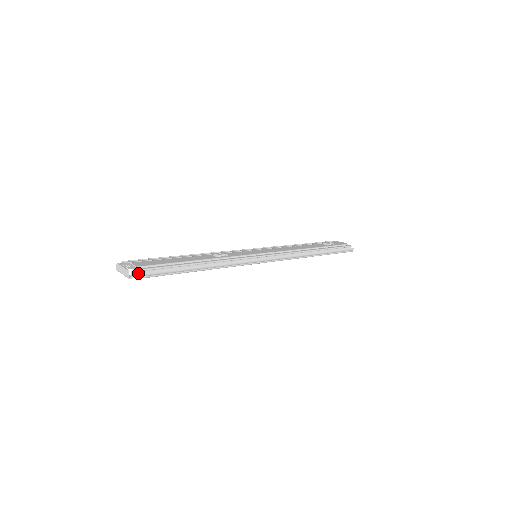
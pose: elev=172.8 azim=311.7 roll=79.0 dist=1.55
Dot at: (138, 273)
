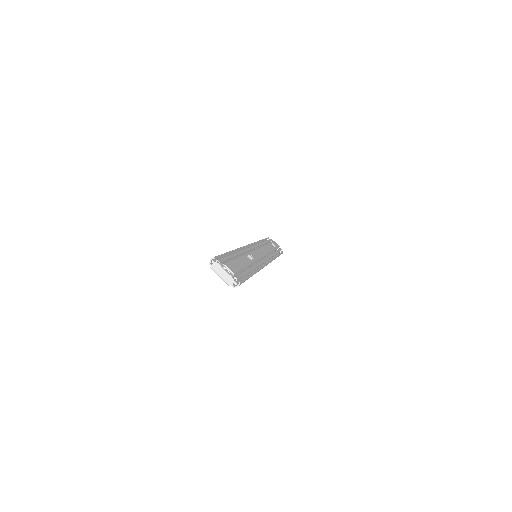
Dot at: (240, 284)
